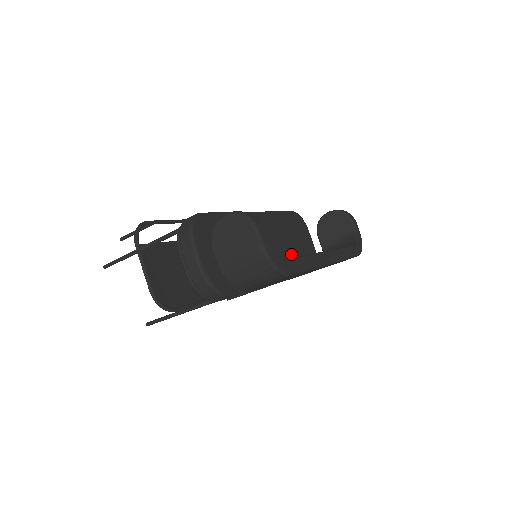
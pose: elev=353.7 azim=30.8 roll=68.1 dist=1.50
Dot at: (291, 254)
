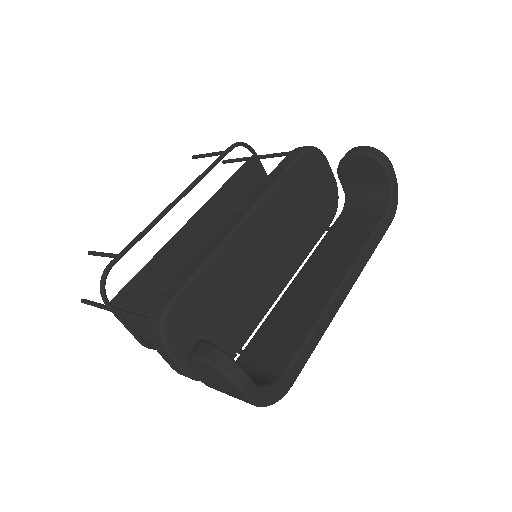
Dot at: (302, 229)
